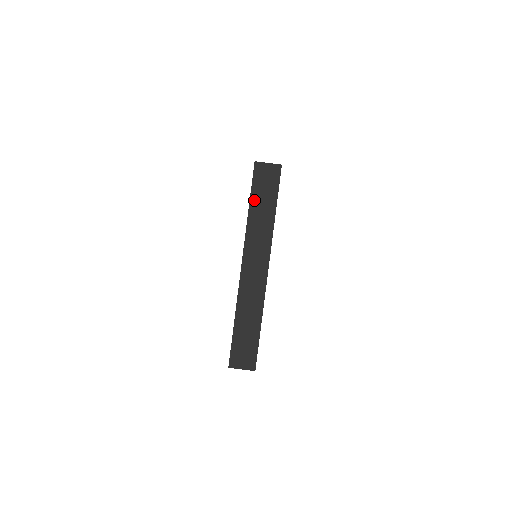
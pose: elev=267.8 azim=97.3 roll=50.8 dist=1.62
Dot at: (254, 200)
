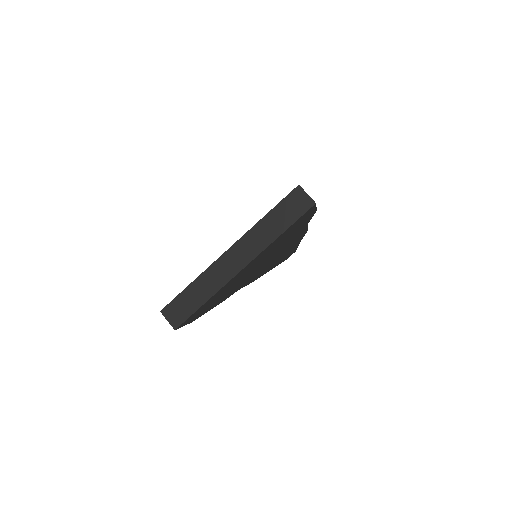
Dot at: (275, 212)
